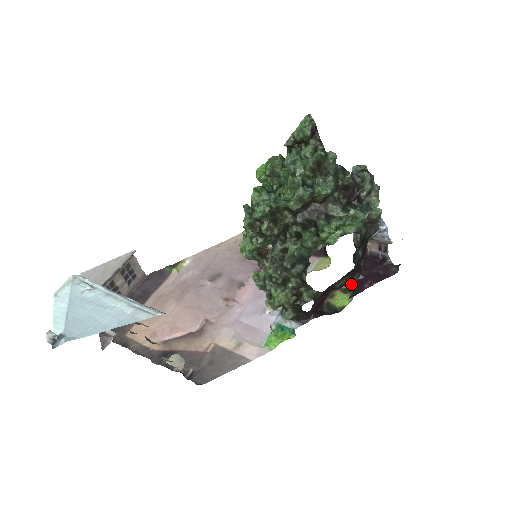
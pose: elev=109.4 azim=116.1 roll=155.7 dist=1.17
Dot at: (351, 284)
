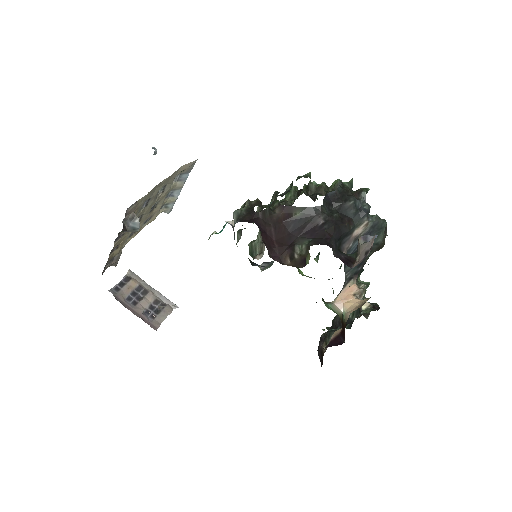
Dot at: occluded
